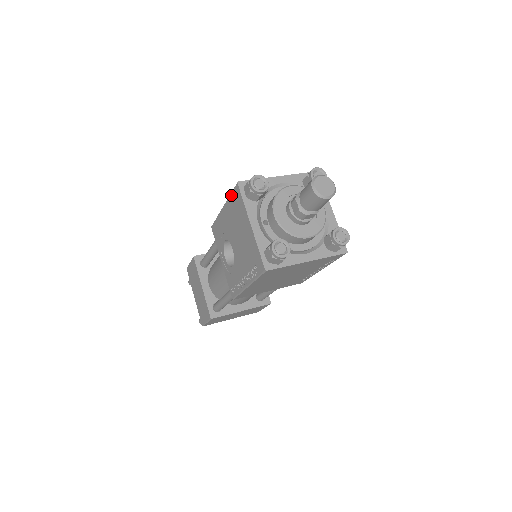
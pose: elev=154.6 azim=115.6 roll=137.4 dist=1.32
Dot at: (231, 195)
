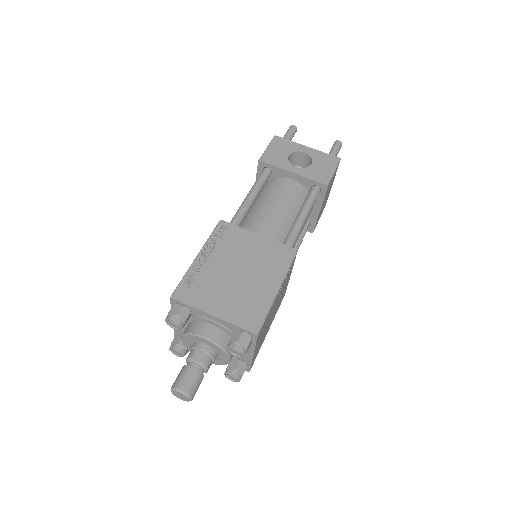
Dot at: (181, 280)
